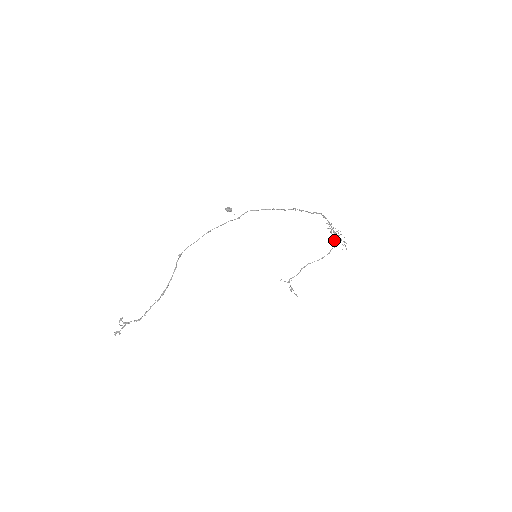
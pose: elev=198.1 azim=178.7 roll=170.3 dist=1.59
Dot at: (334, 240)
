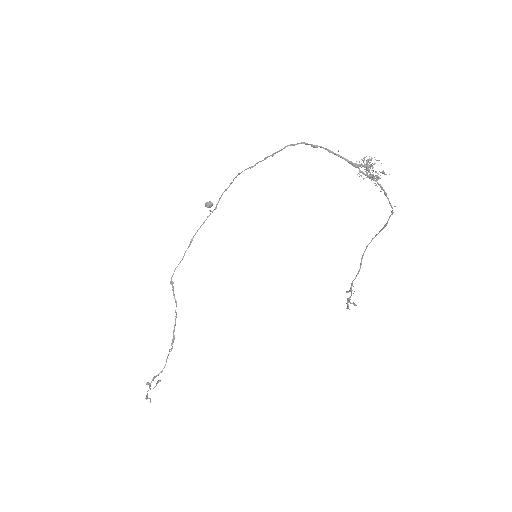
Dot at: occluded
